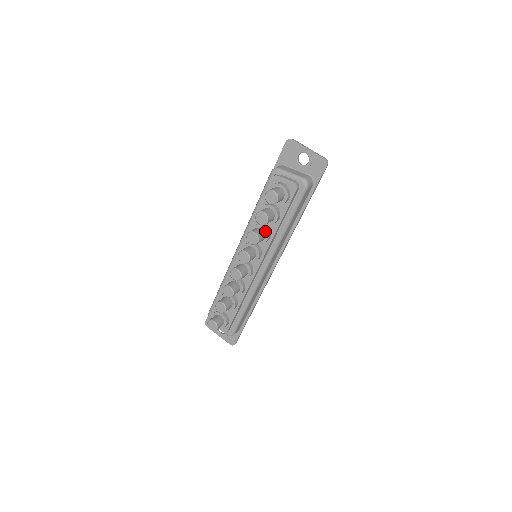
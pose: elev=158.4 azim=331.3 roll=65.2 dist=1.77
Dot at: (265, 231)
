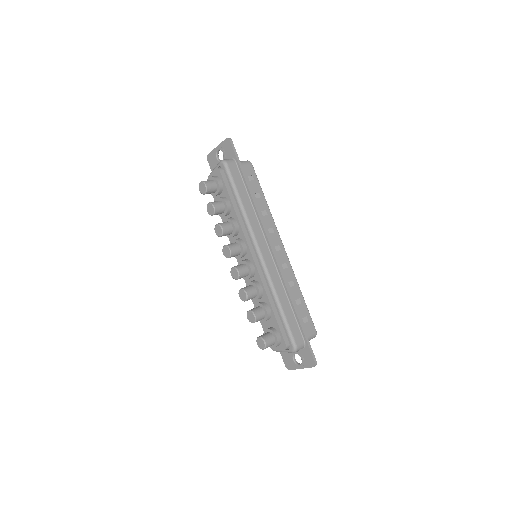
Dot at: (228, 221)
